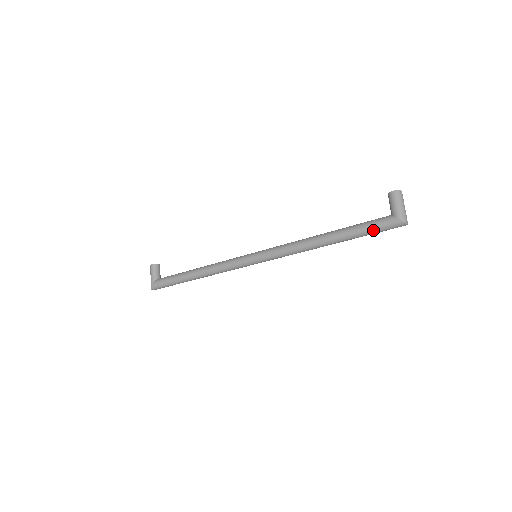
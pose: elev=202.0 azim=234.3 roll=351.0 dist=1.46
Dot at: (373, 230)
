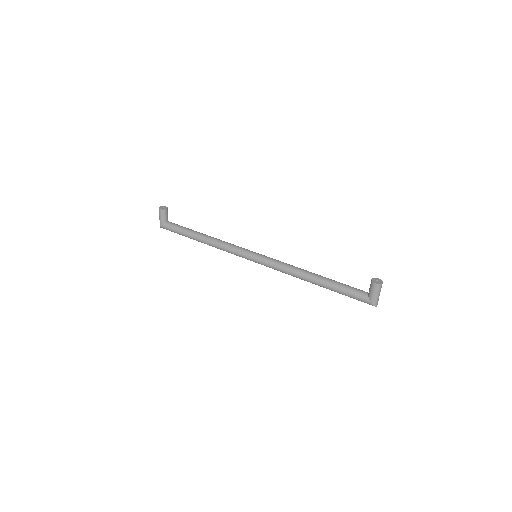
Dot at: (351, 297)
